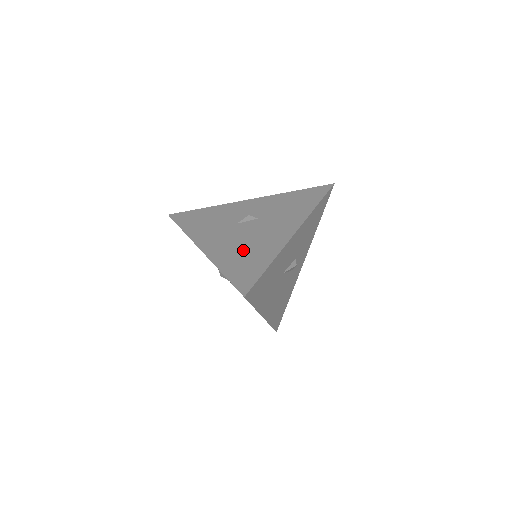
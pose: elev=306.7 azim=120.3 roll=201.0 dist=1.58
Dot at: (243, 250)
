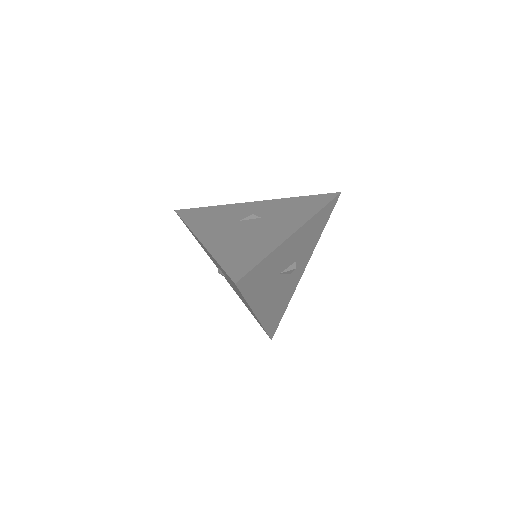
Dot at: (241, 243)
